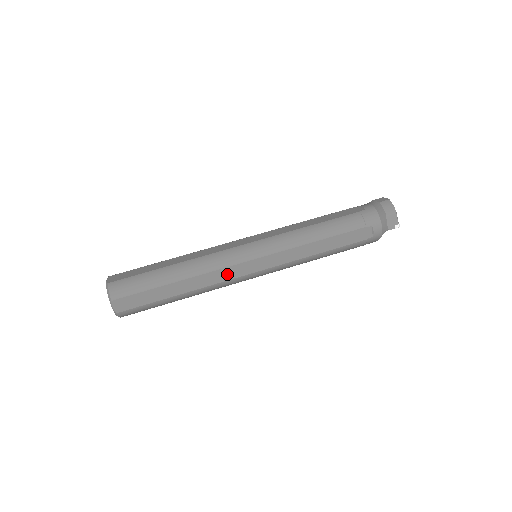
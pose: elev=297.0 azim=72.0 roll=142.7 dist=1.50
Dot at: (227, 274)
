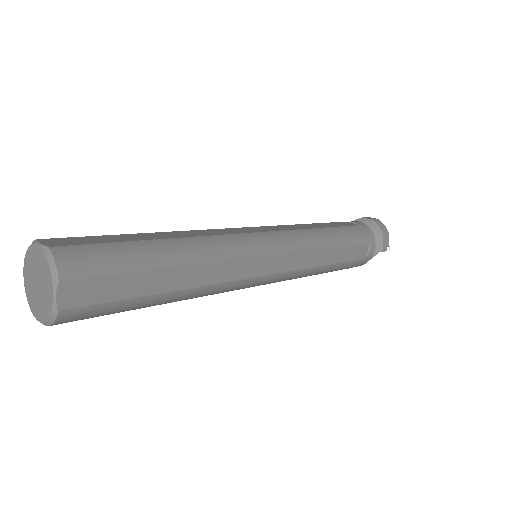
Dot at: (238, 270)
